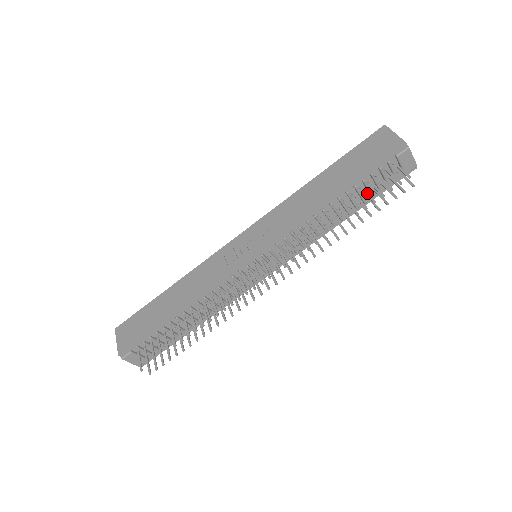
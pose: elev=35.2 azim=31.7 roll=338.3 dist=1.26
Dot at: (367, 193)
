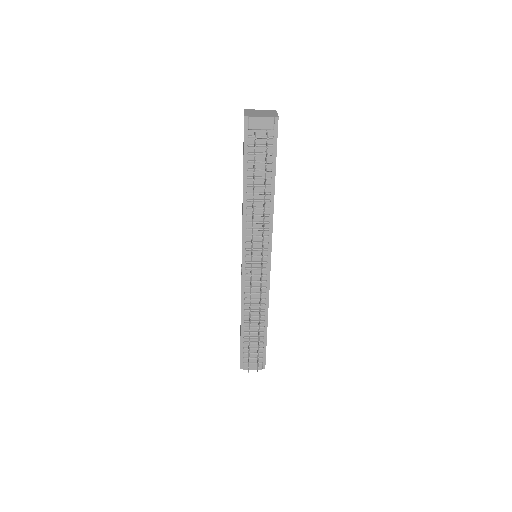
Dot at: occluded
